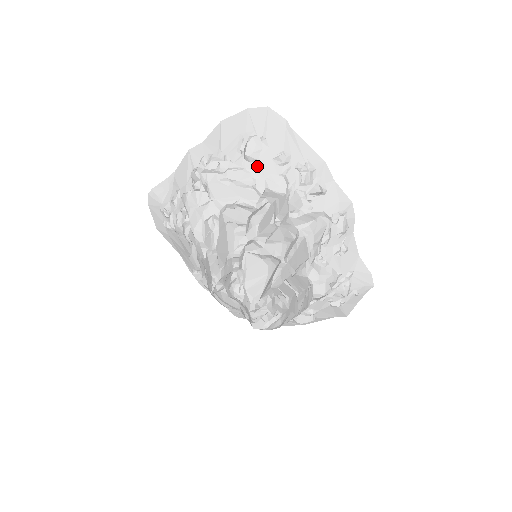
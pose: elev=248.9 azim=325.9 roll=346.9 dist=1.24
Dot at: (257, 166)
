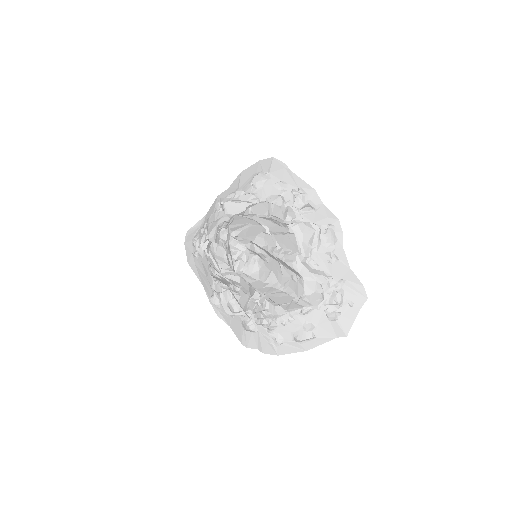
Dot at: (261, 191)
